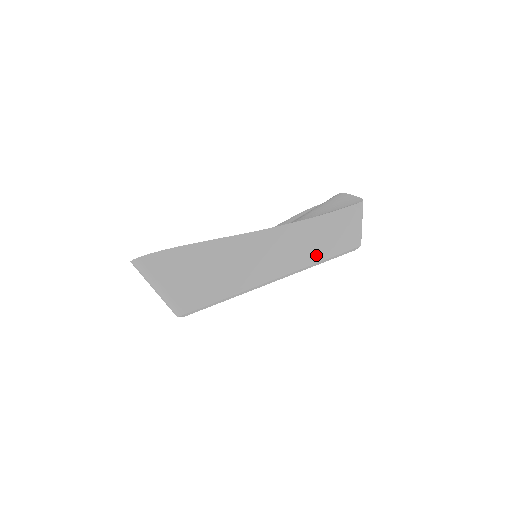
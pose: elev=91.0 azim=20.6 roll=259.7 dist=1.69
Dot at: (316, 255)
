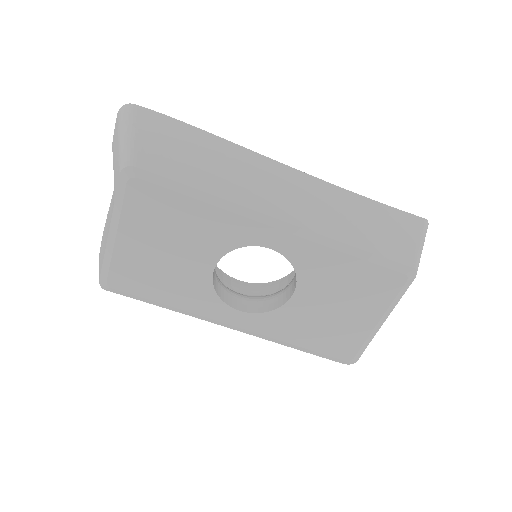
Dot at: (350, 235)
